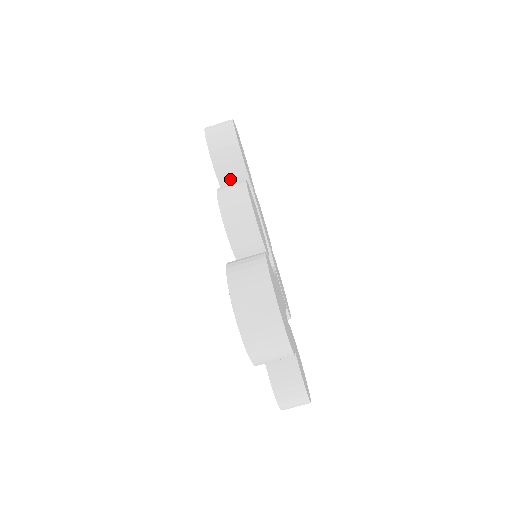
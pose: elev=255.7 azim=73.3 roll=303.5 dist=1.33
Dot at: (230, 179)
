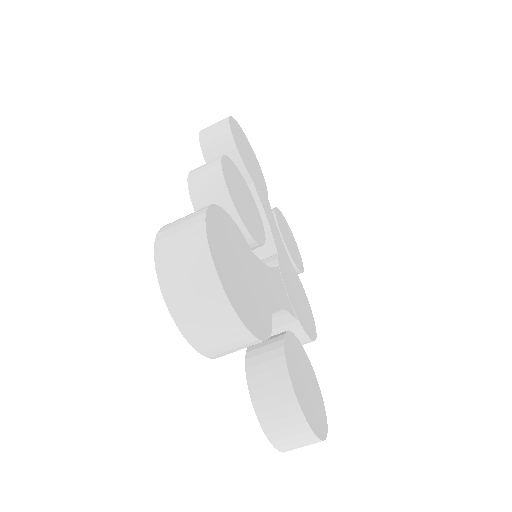
Dot at: occluded
